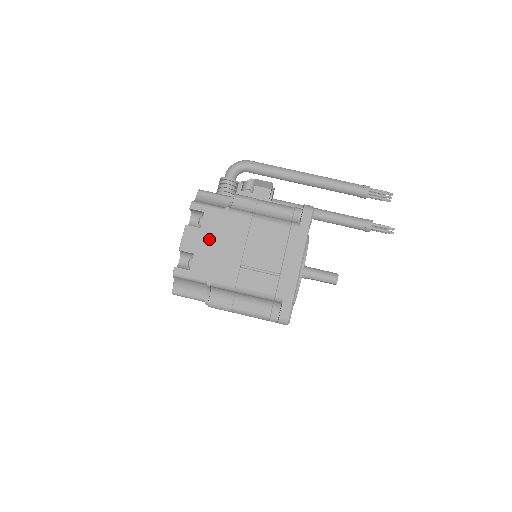
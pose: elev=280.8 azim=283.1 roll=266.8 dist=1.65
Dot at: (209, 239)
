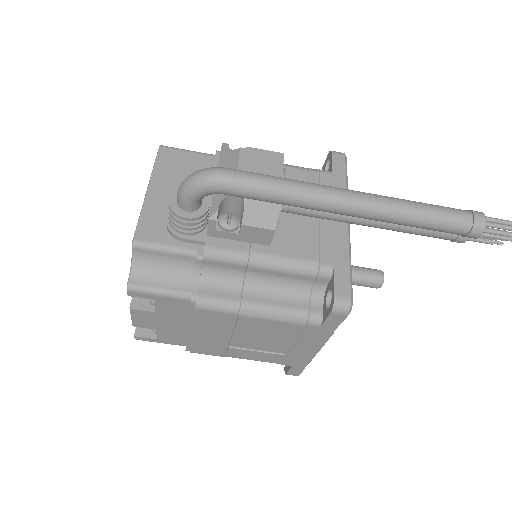
Dot at: (174, 321)
